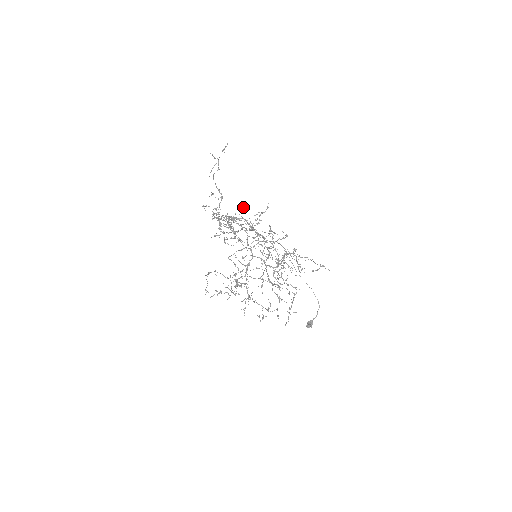
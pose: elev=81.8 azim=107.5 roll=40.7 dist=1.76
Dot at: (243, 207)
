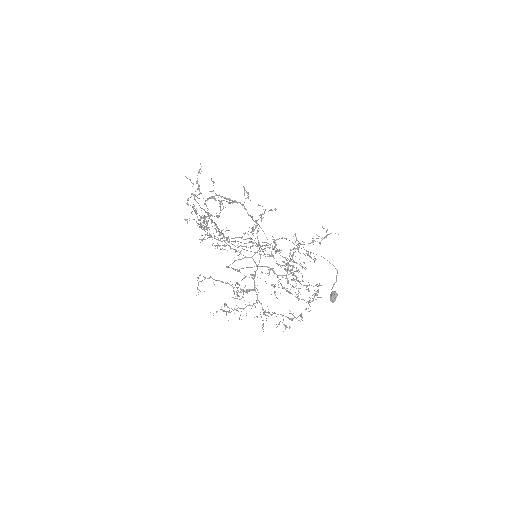
Dot at: (212, 181)
